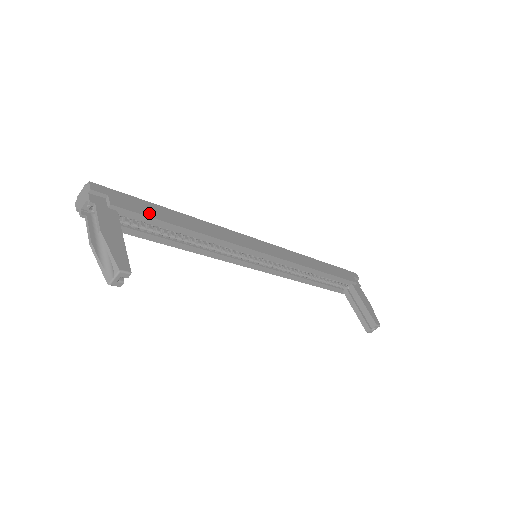
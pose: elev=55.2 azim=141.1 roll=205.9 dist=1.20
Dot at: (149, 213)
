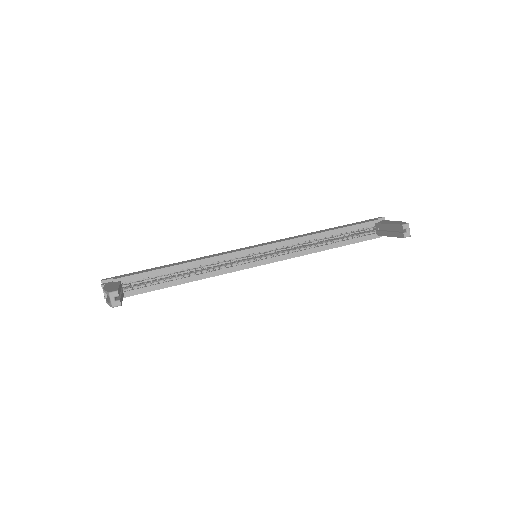
Dot at: (144, 272)
